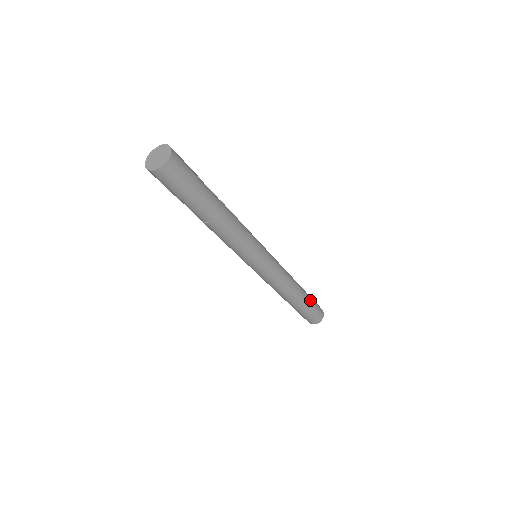
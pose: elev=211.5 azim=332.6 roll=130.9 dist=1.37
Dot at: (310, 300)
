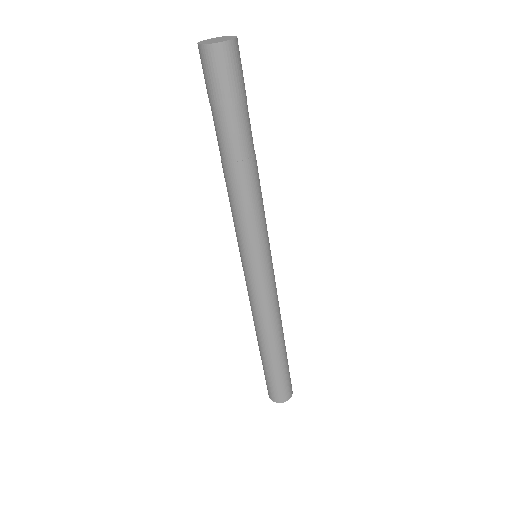
Dot at: (286, 362)
